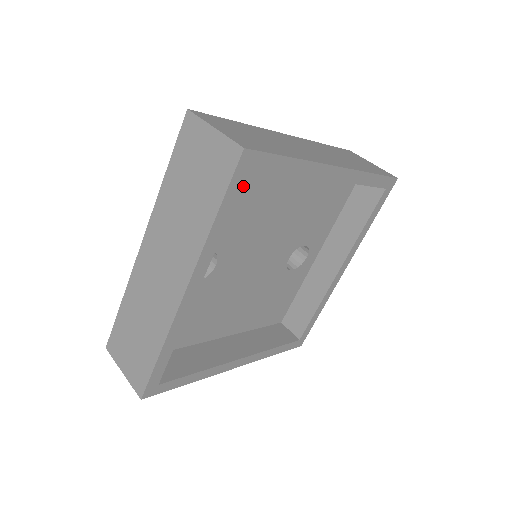
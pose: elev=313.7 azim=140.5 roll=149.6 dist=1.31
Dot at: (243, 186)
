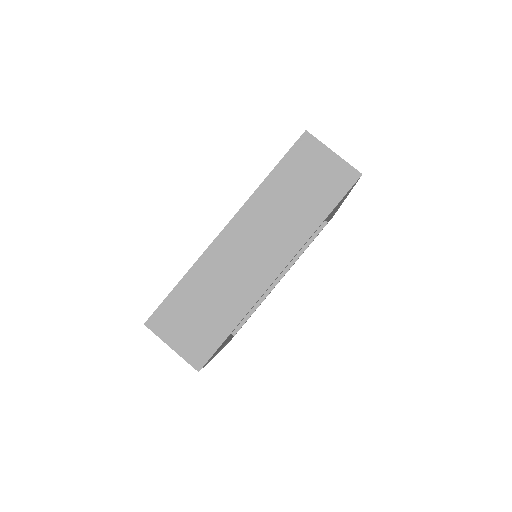
Dot at: occluded
